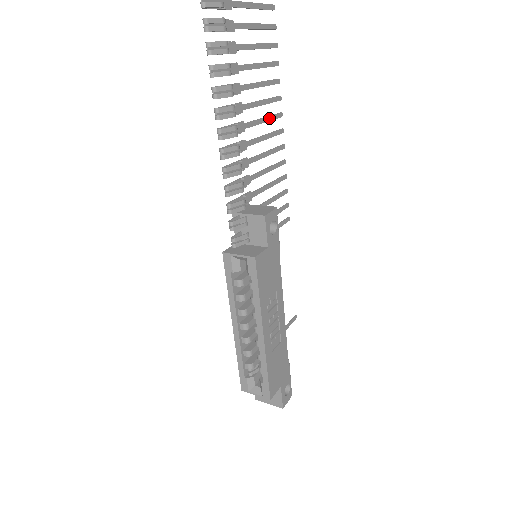
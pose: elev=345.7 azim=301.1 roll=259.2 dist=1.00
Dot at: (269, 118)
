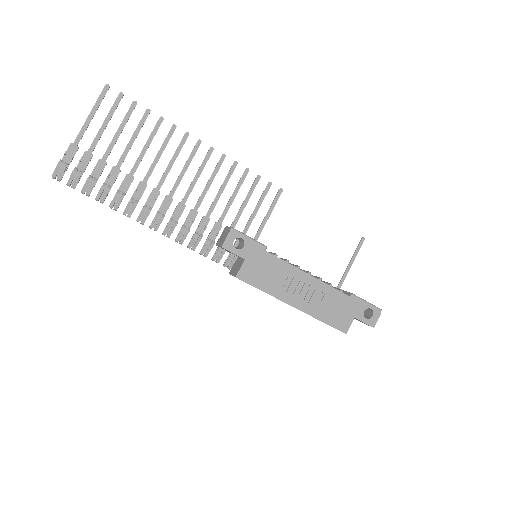
Dot at: (189, 161)
